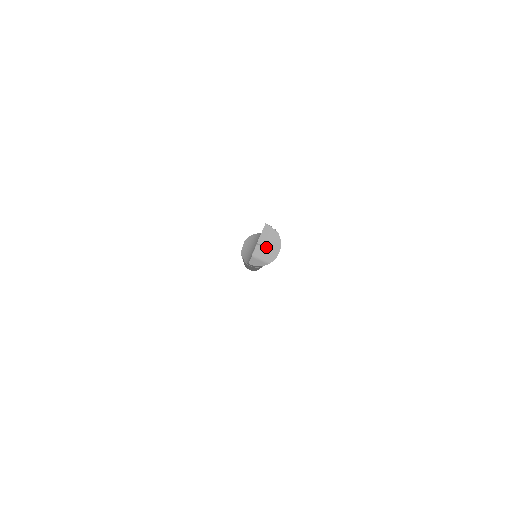
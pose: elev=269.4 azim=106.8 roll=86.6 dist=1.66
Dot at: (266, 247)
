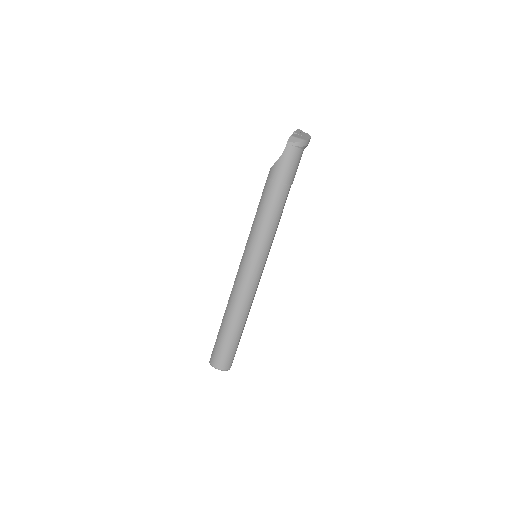
Dot at: (300, 135)
